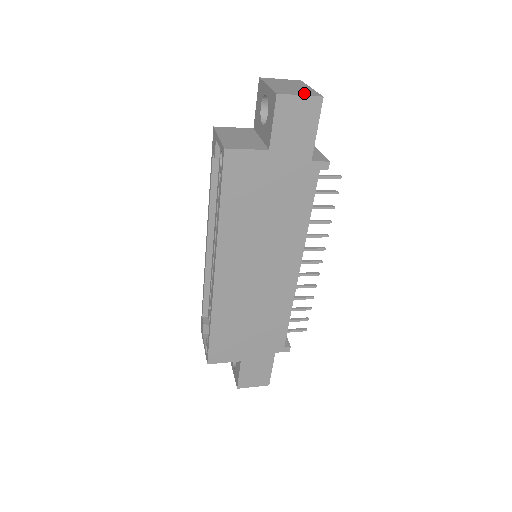
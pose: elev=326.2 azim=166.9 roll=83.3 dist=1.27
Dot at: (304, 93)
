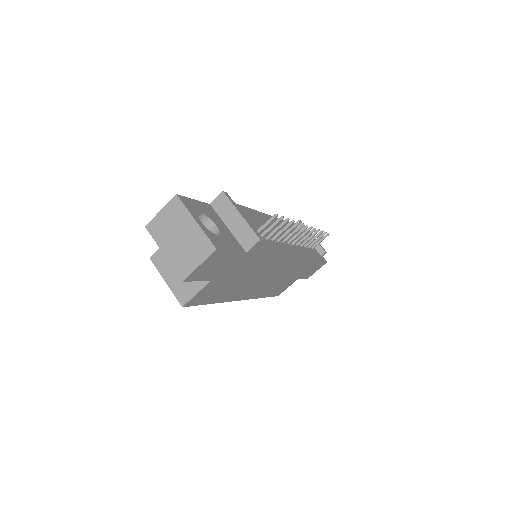
Dot at: (199, 254)
